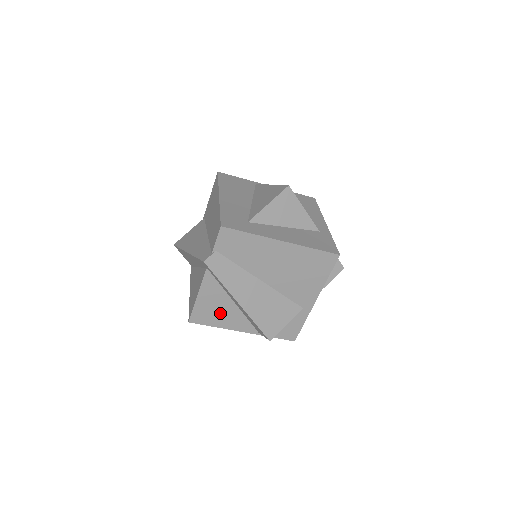
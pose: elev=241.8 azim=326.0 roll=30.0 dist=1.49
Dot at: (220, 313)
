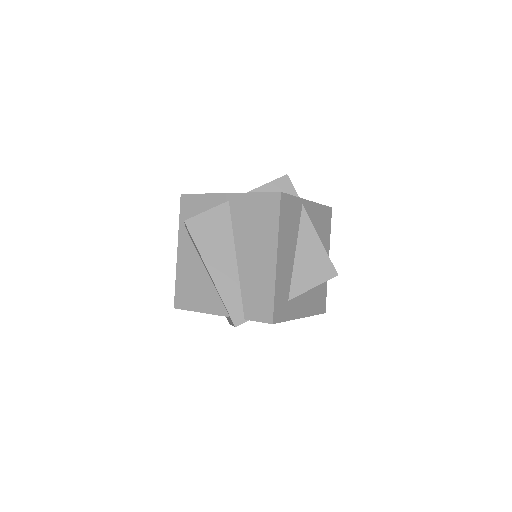
Dot at: occluded
